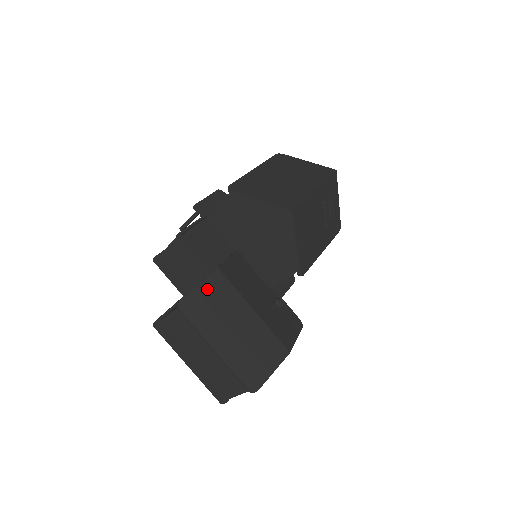
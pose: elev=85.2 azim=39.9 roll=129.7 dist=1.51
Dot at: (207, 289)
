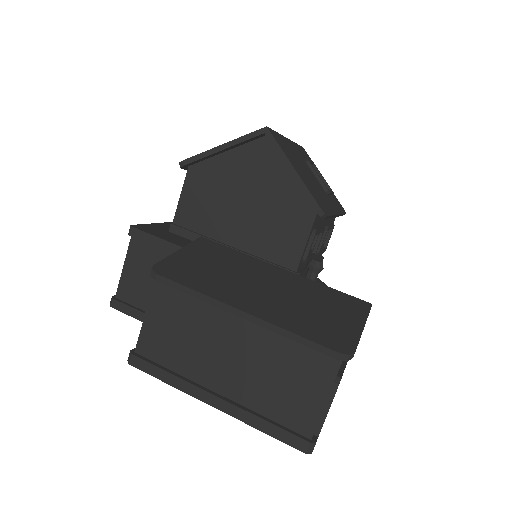
Dot at: (194, 254)
